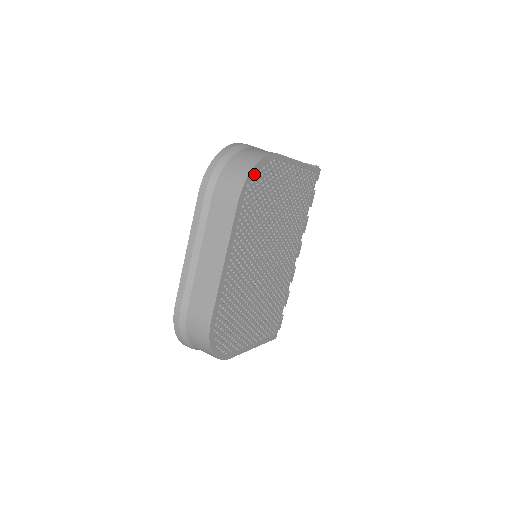
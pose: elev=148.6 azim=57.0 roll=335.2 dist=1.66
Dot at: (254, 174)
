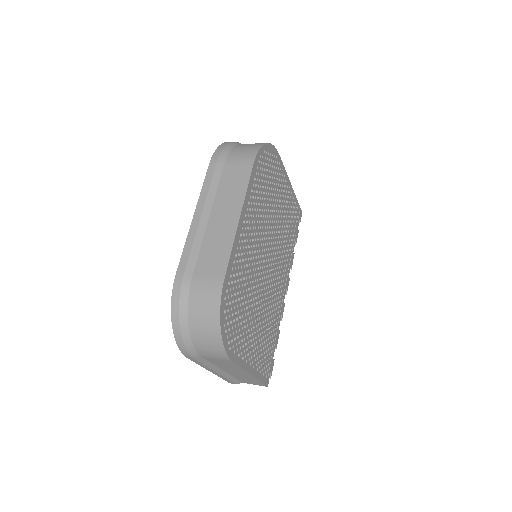
Dot at: (265, 151)
